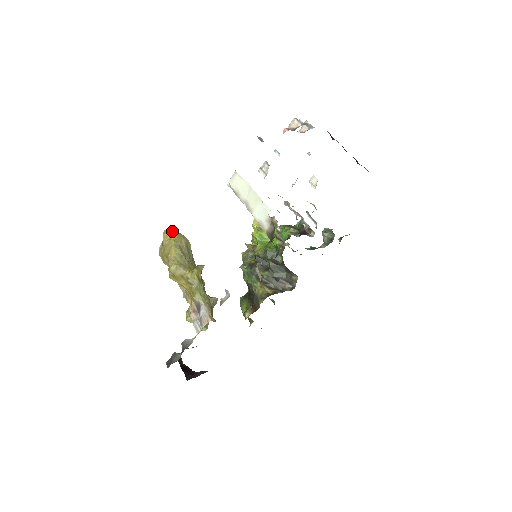
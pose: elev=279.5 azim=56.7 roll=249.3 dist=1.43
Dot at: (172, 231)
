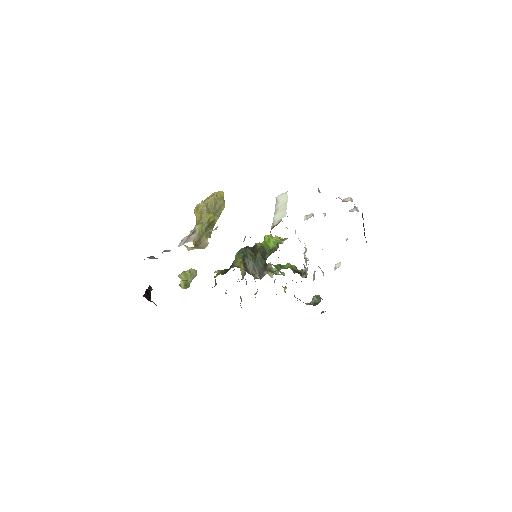
Dot at: (221, 193)
